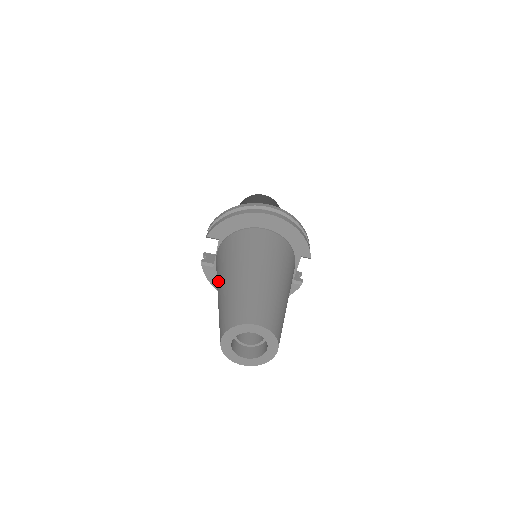
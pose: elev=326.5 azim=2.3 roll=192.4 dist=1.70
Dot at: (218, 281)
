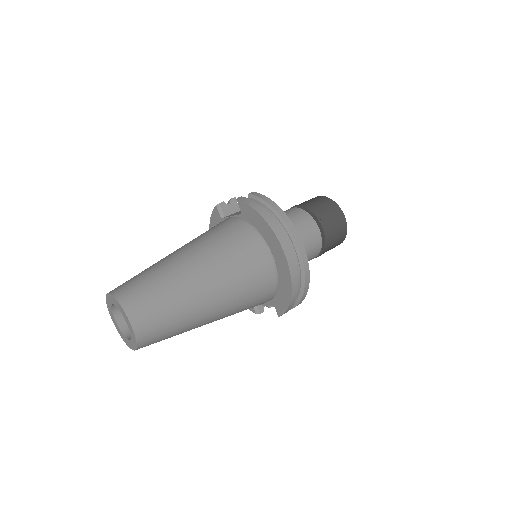
Dot at: (188, 244)
